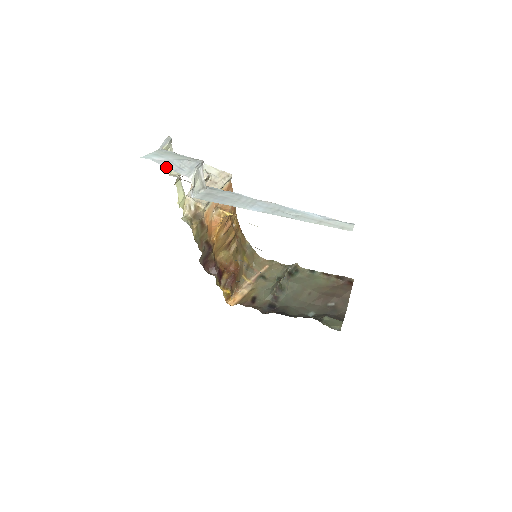
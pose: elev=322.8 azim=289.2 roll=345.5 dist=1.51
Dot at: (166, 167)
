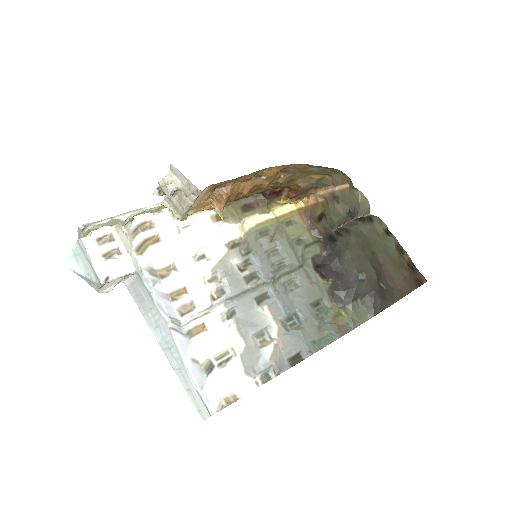
Dot at: (82, 278)
